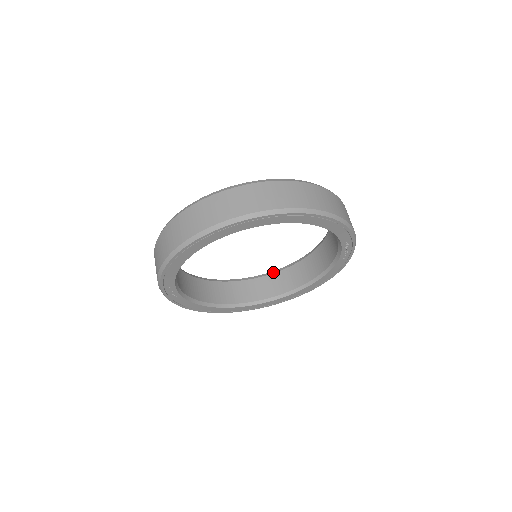
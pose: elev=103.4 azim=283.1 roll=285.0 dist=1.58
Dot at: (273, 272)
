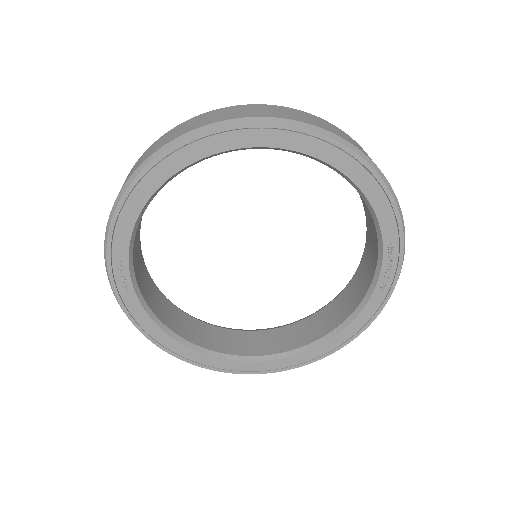
Dot at: (278, 326)
